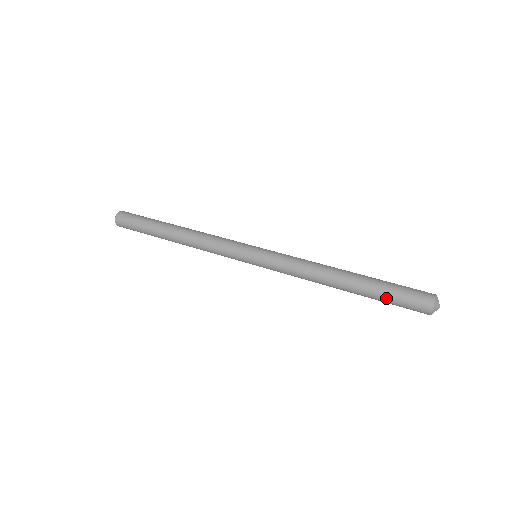
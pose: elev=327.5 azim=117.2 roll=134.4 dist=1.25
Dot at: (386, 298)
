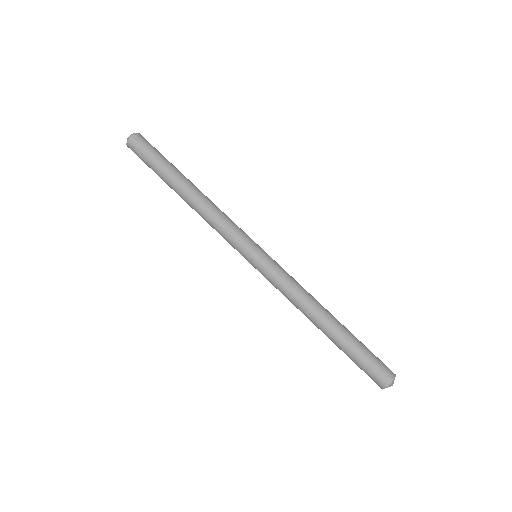
Dot at: occluded
